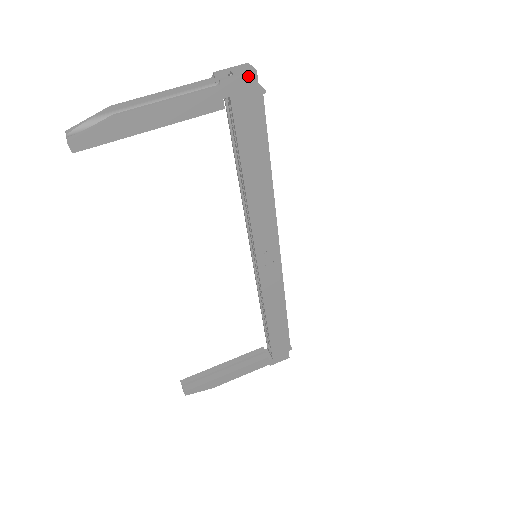
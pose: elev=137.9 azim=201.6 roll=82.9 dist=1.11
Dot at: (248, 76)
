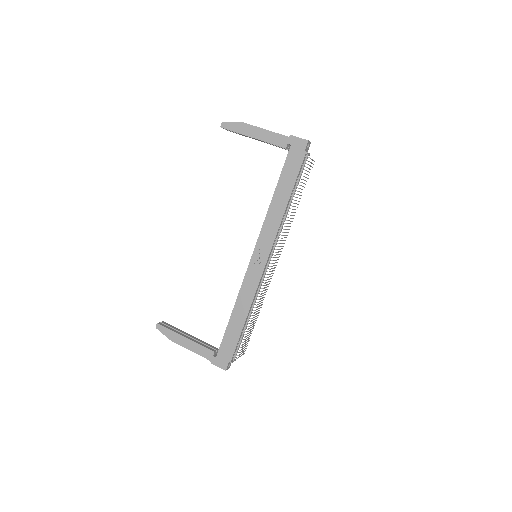
Dot at: (303, 141)
